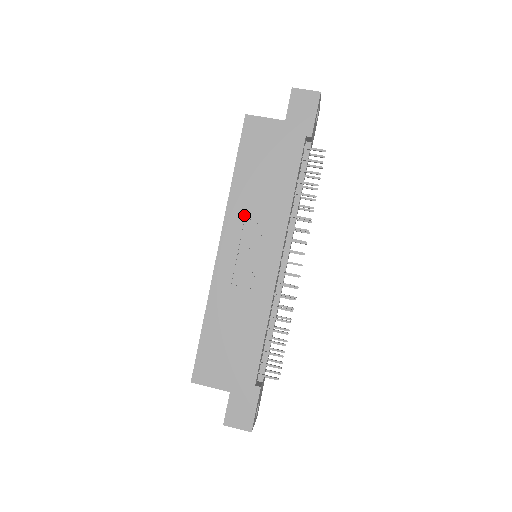
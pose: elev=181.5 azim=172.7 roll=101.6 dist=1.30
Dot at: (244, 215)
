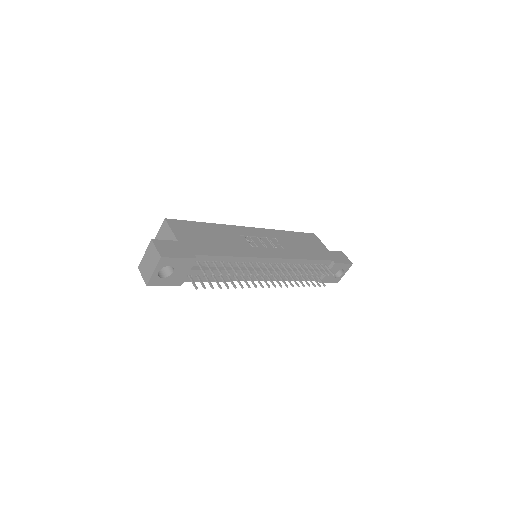
Dot at: (277, 238)
